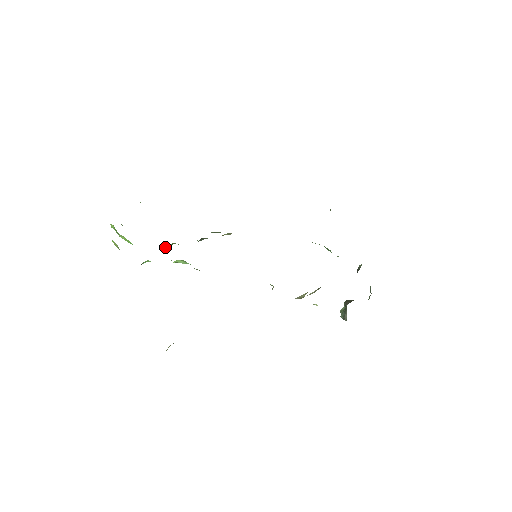
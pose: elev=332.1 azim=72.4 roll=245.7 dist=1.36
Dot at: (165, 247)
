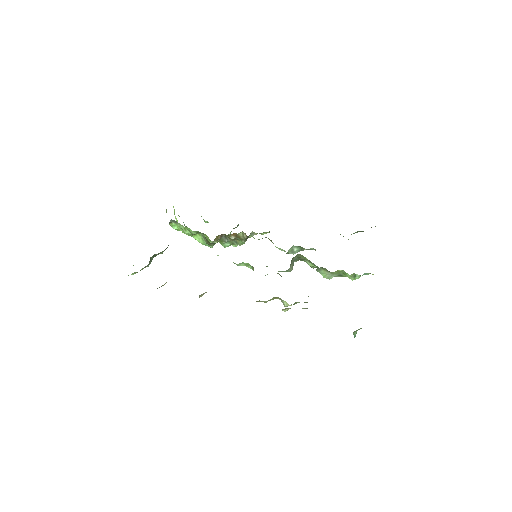
Dot at: occluded
